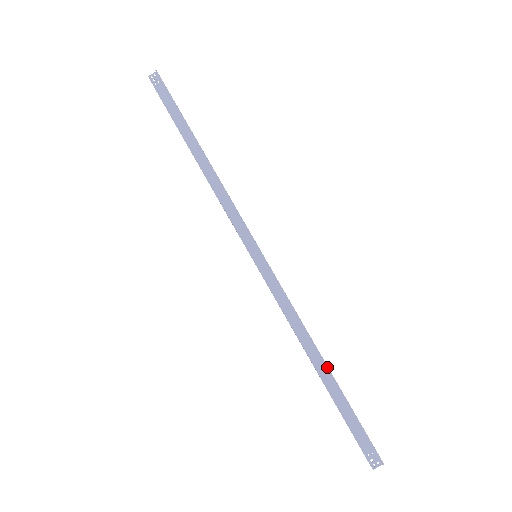
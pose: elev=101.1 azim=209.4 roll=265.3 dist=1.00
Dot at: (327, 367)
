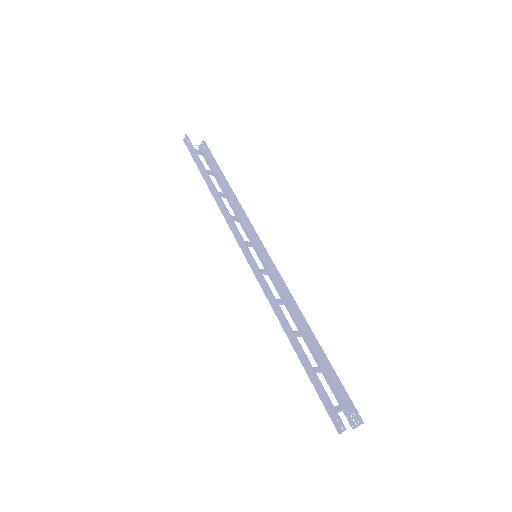
Dot at: (297, 343)
